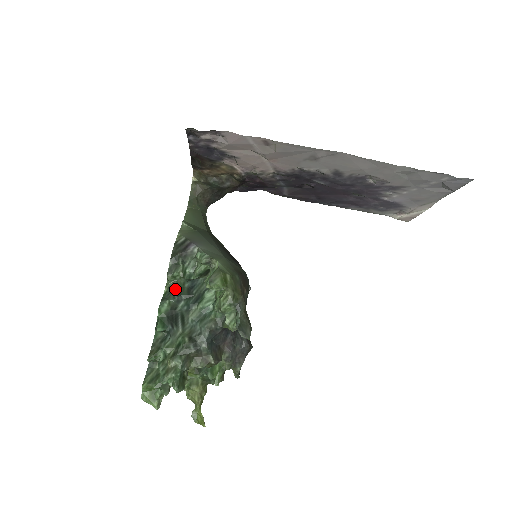
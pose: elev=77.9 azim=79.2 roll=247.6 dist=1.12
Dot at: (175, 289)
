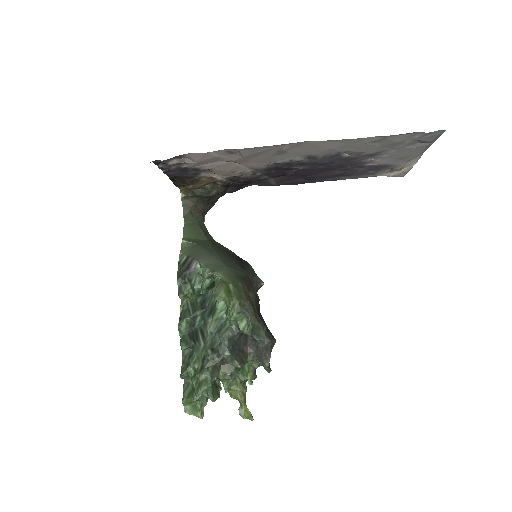
Dot at: (189, 306)
